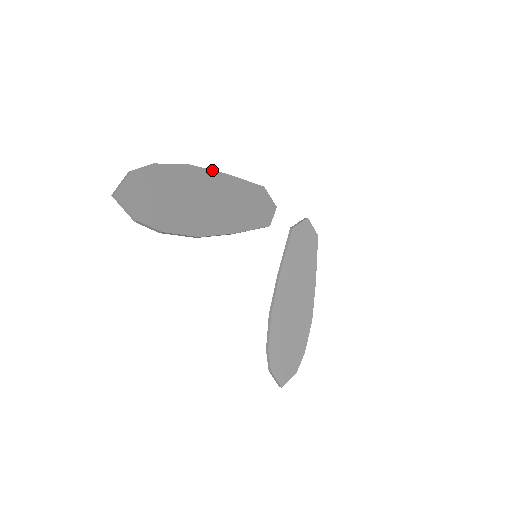
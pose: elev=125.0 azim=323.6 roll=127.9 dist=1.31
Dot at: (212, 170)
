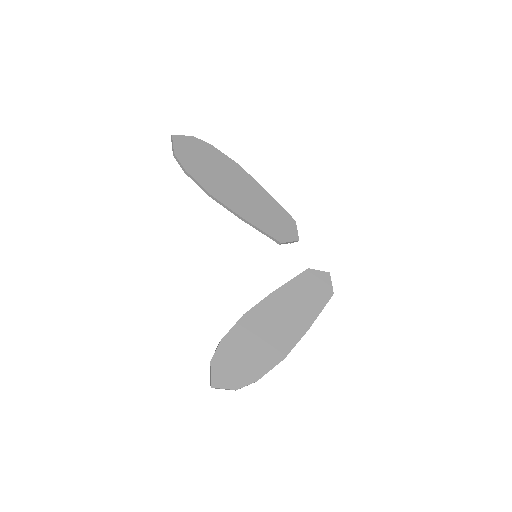
Dot at: (254, 179)
